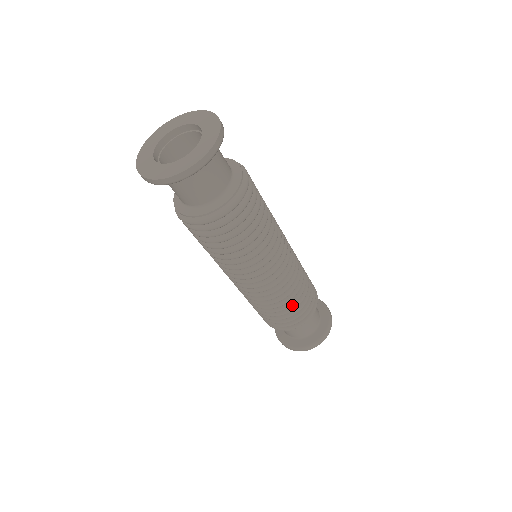
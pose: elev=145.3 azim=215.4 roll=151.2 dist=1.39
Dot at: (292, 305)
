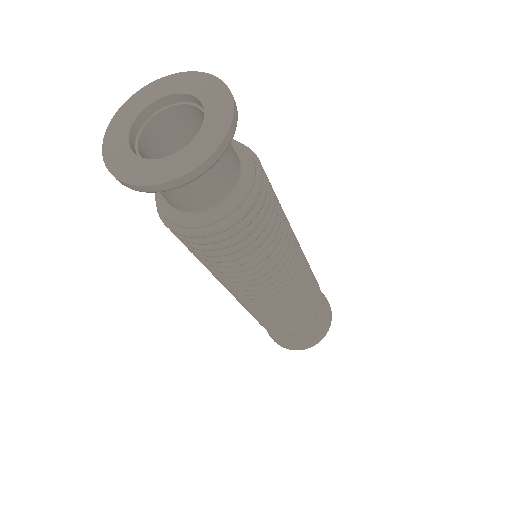
Dot at: occluded
